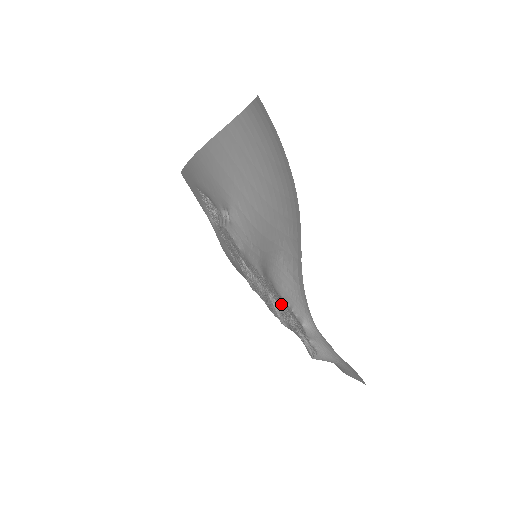
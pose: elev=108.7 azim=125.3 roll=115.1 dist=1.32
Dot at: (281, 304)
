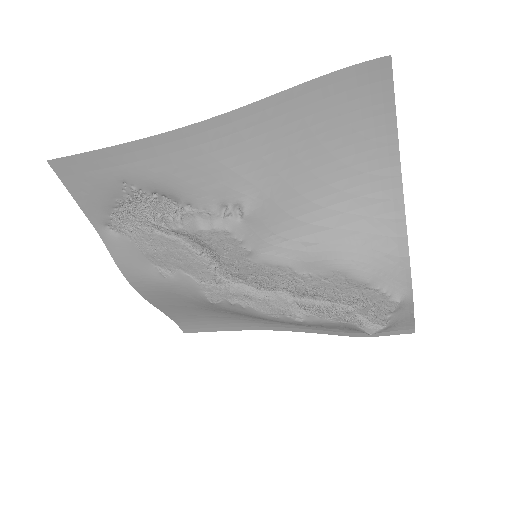
Dot at: (341, 295)
